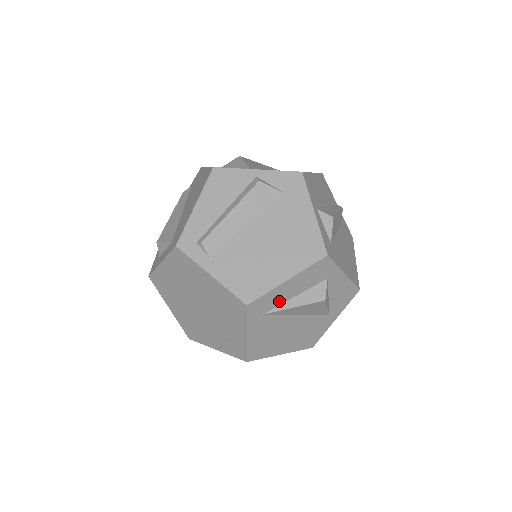
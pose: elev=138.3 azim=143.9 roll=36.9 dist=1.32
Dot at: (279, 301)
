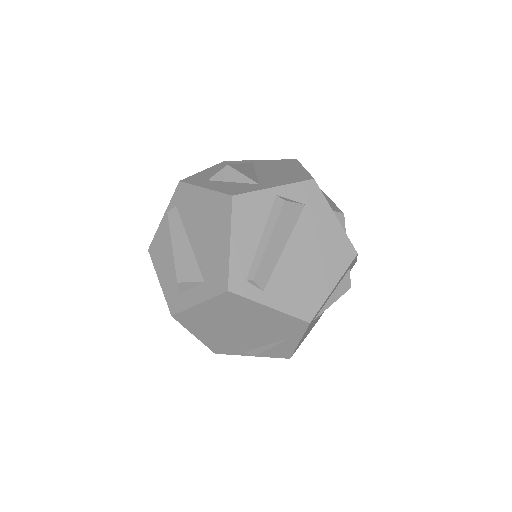
Dot at: (323, 305)
